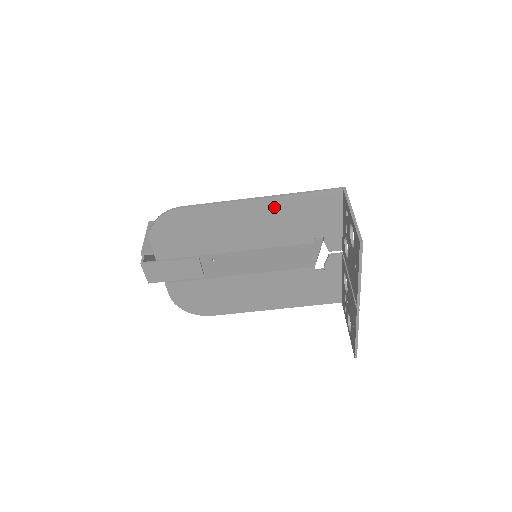
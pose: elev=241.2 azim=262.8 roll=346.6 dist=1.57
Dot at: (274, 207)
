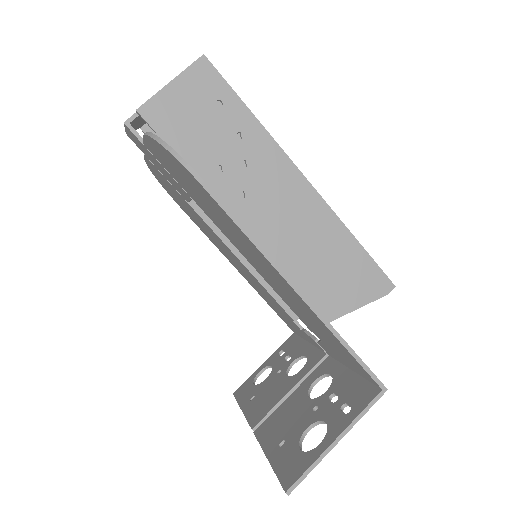
Dot at: (302, 303)
